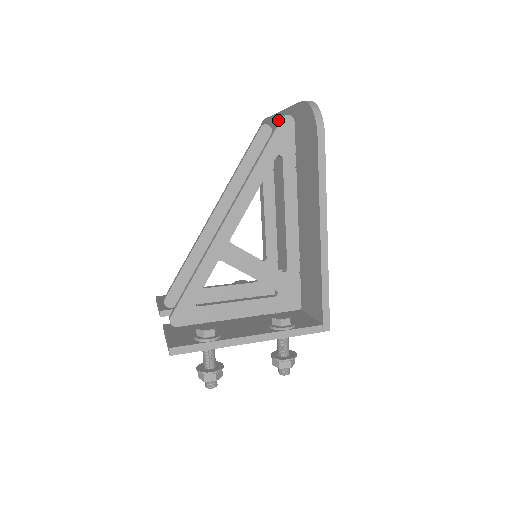
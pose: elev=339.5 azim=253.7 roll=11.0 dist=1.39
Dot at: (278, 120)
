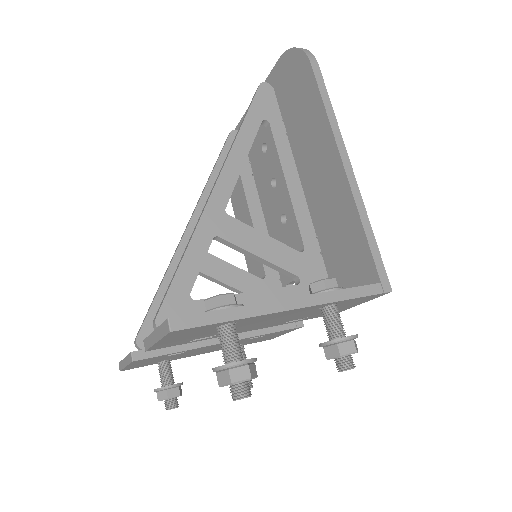
Dot at: occluded
